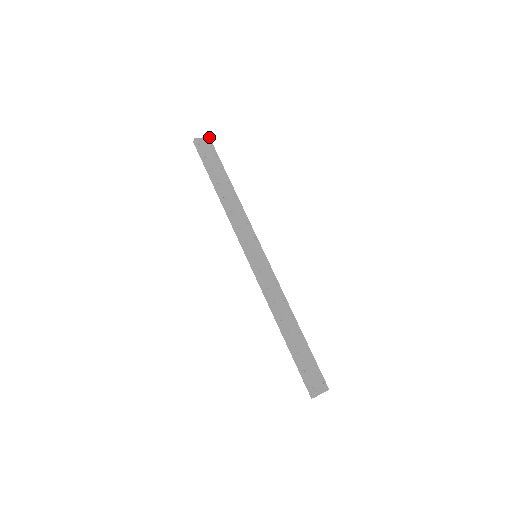
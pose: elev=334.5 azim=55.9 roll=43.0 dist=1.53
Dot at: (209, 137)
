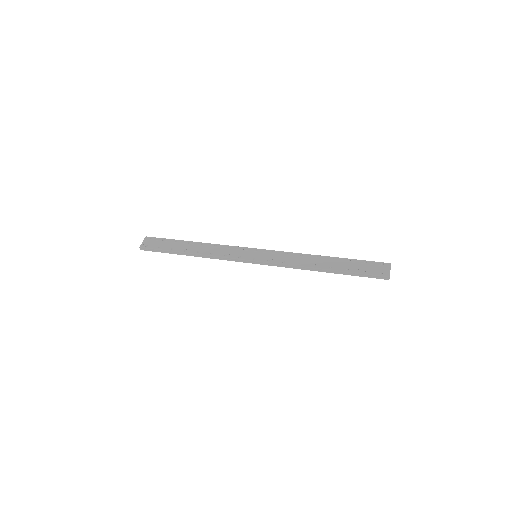
Dot at: (146, 237)
